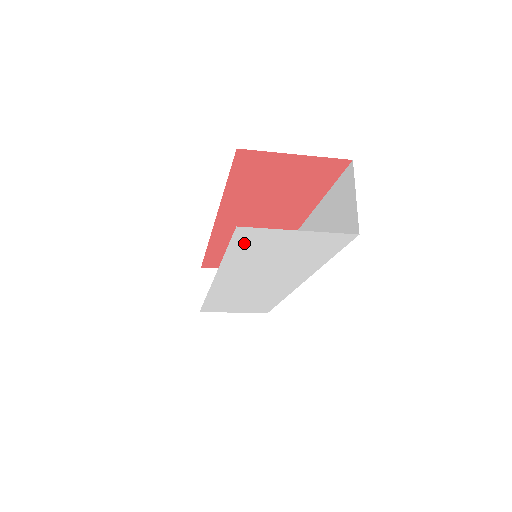
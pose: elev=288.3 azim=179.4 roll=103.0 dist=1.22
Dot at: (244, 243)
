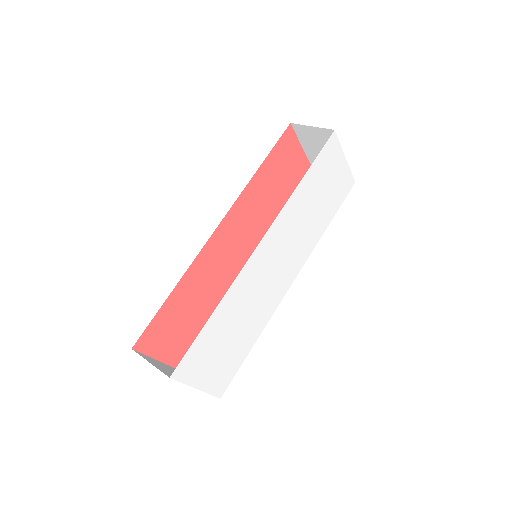
Dot at: (322, 160)
